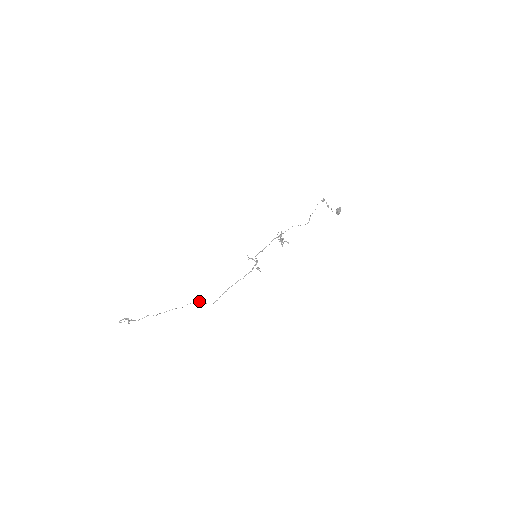
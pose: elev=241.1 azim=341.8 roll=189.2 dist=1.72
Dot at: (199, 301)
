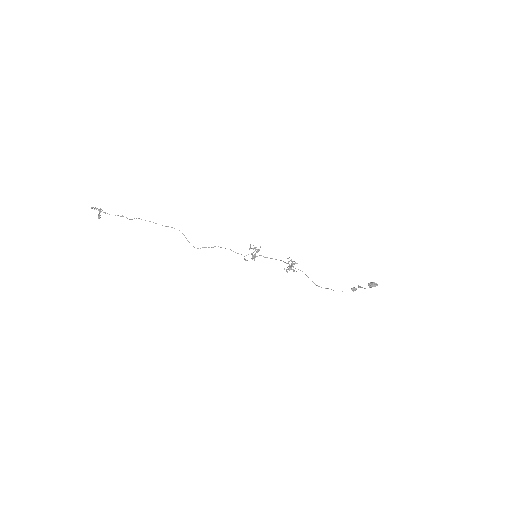
Dot at: occluded
